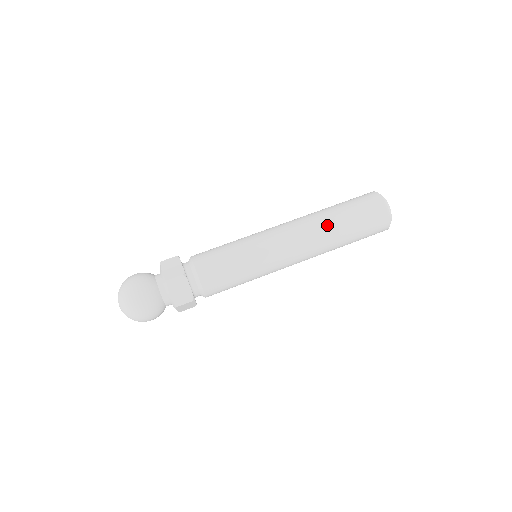
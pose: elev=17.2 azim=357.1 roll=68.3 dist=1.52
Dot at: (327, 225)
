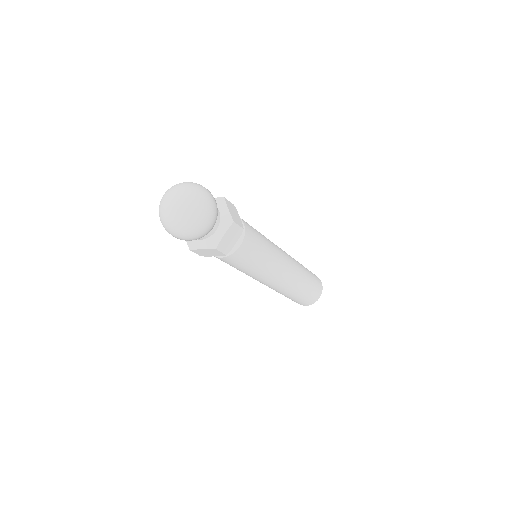
Dot at: (303, 276)
